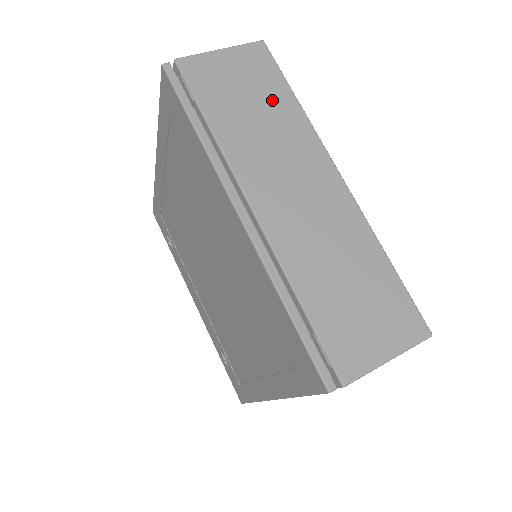
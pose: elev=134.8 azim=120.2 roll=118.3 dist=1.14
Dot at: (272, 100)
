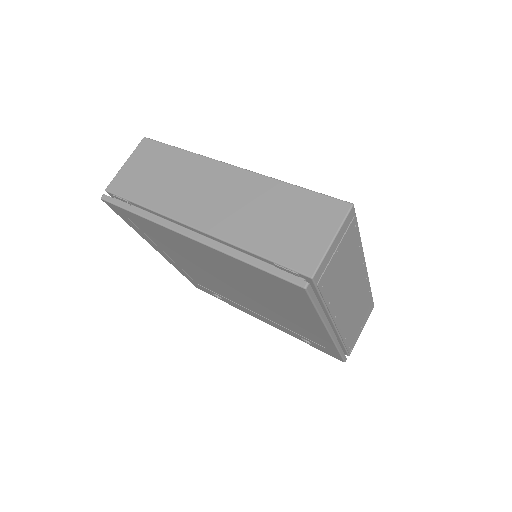
Dot at: (169, 163)
